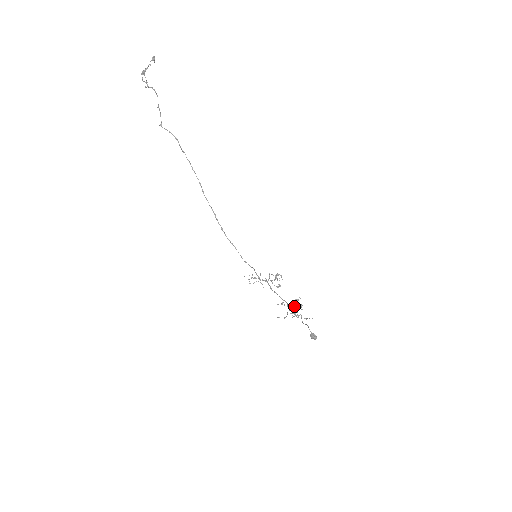
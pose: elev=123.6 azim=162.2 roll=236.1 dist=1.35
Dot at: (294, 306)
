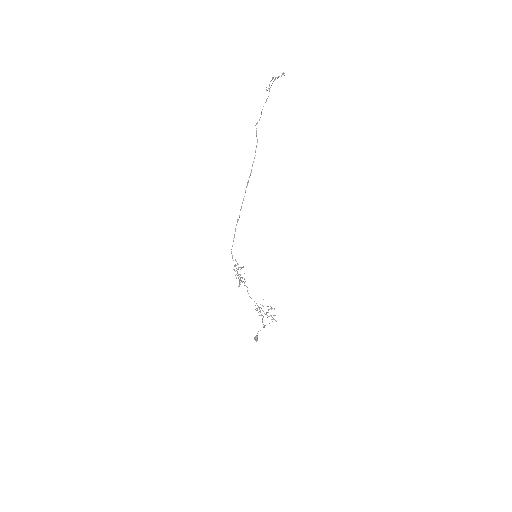
Dot at: (259, 309)
